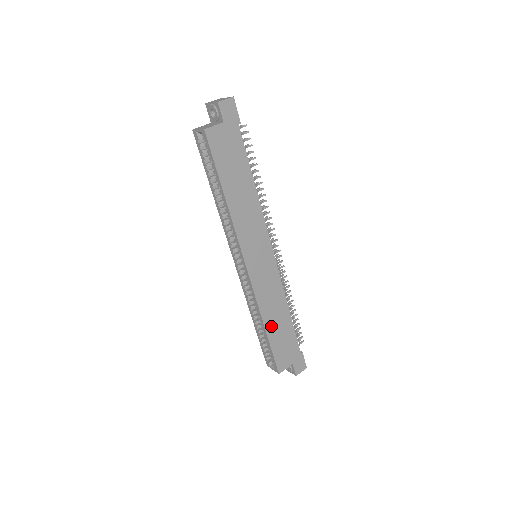
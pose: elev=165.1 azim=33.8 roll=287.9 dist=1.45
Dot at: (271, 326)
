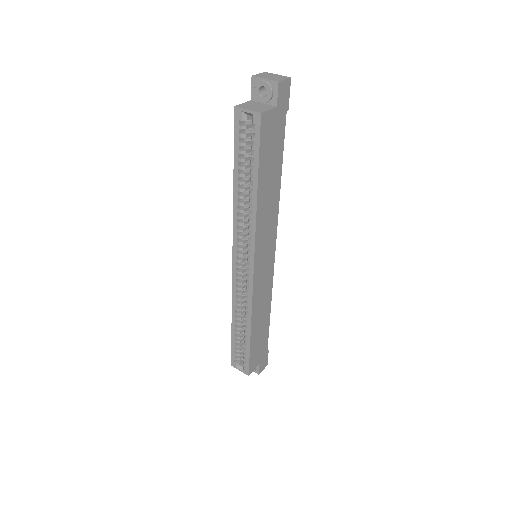
Dot at: (255, 329)
